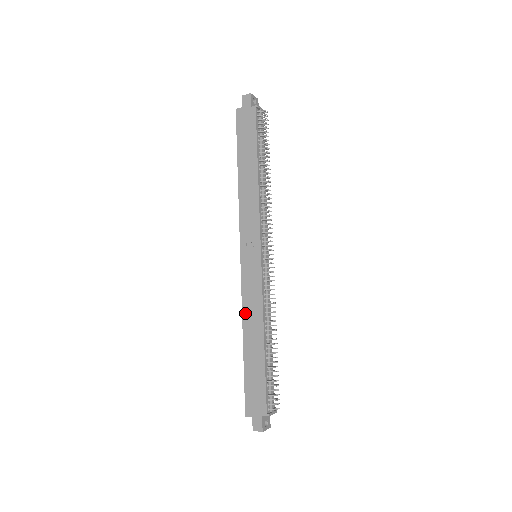
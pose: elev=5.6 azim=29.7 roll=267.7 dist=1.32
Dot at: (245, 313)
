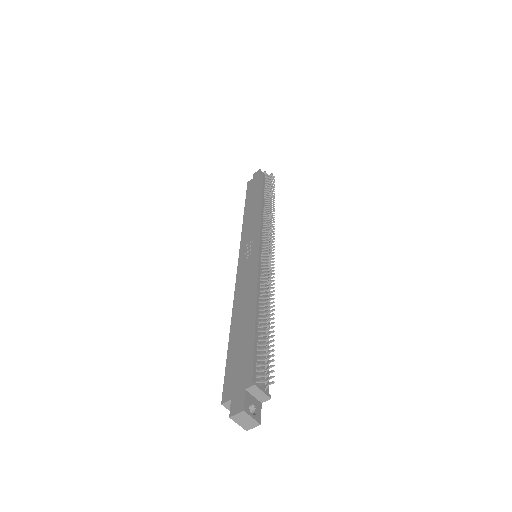
Dot at: (237, 296)
